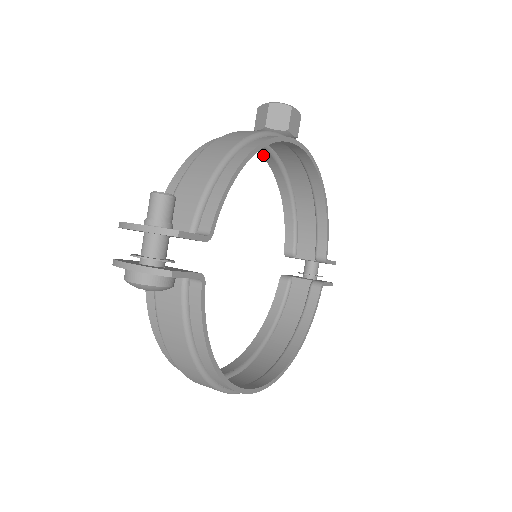
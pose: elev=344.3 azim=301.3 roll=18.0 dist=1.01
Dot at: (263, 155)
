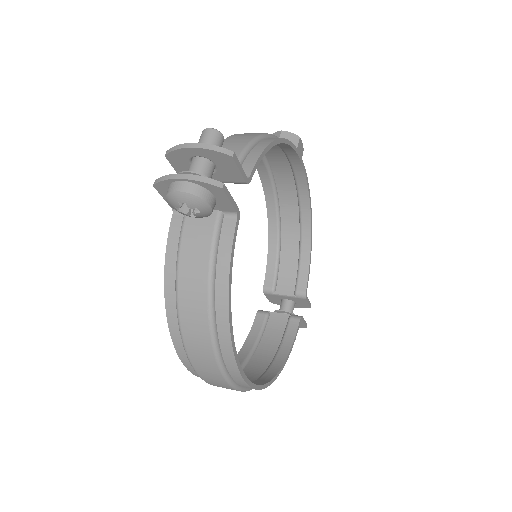
Dot at: (263, 182)
